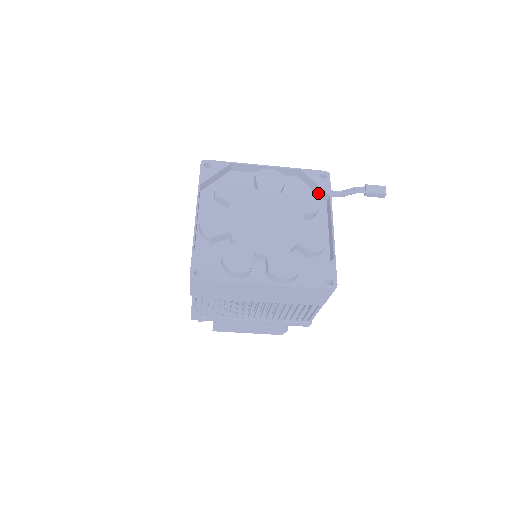
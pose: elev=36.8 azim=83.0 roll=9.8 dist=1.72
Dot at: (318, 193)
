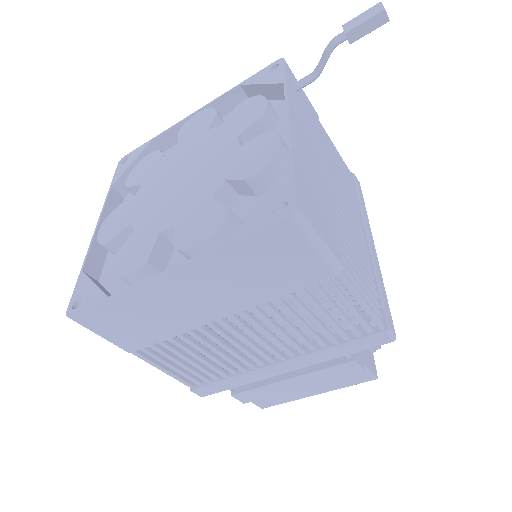
Dot at: (277, 98)
